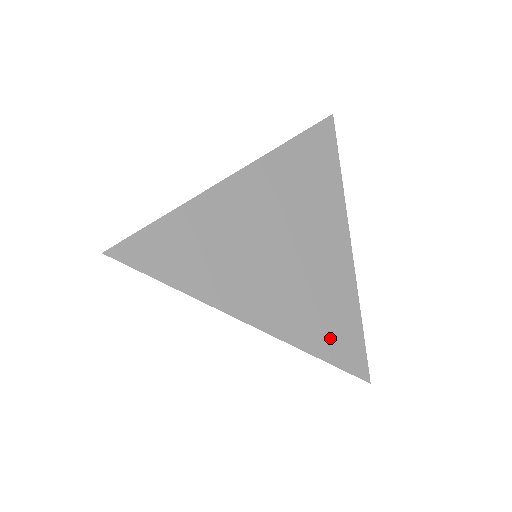
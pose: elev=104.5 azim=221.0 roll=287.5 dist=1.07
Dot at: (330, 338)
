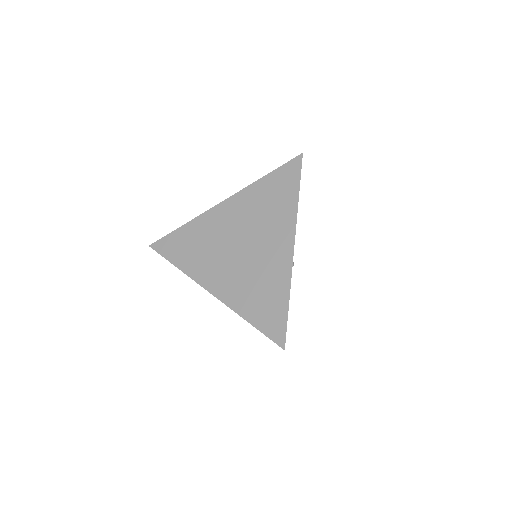
Dot at: (260, 311)
